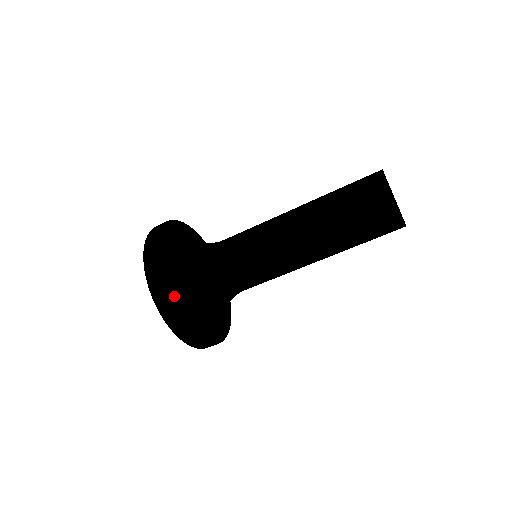
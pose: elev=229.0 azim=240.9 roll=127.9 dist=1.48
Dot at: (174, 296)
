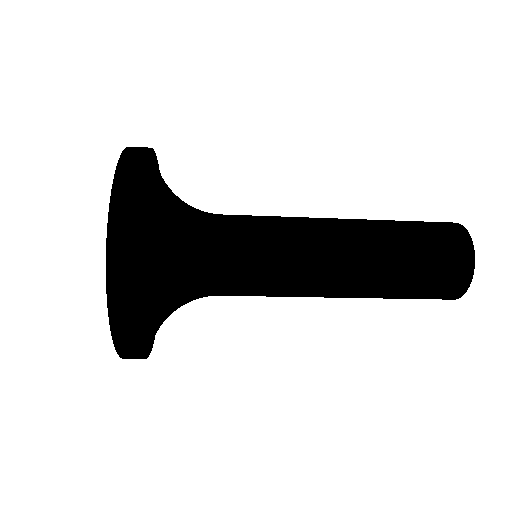
Dot at: (145, 333)
